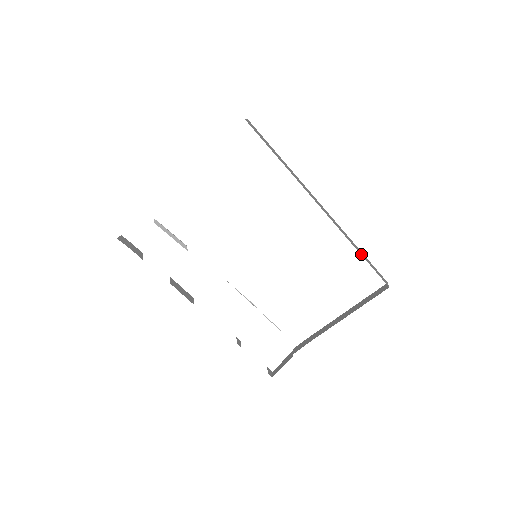
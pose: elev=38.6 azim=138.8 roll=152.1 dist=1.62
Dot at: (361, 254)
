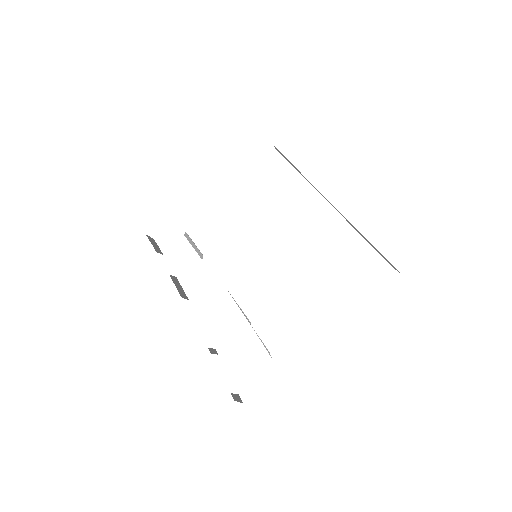
Dot at: (360, 234)
